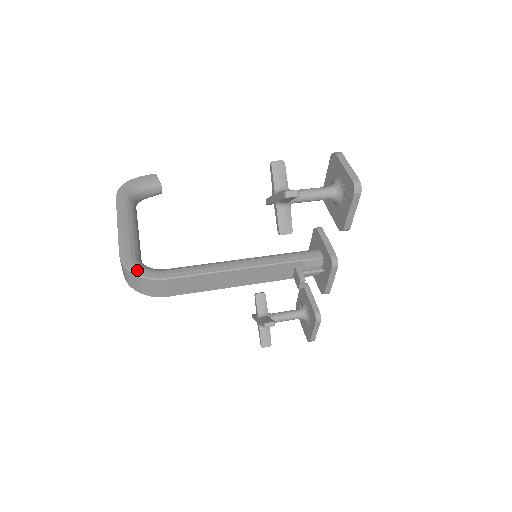
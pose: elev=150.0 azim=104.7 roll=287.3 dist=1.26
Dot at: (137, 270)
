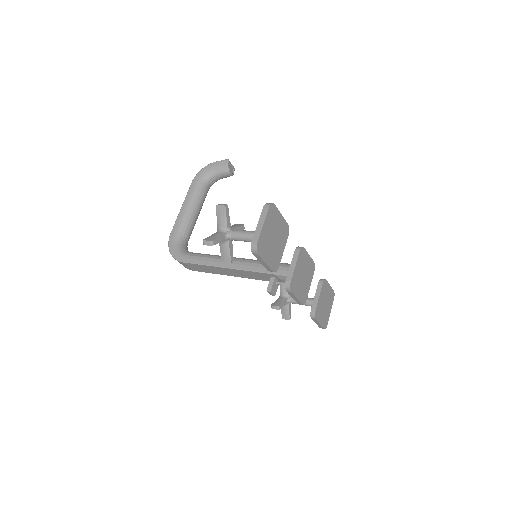
Dot at: (172, 250)
